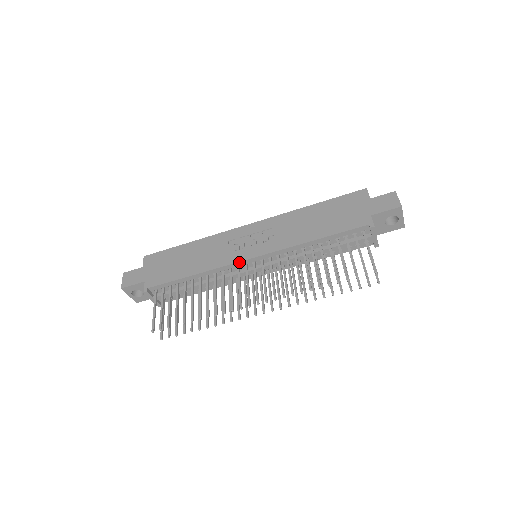
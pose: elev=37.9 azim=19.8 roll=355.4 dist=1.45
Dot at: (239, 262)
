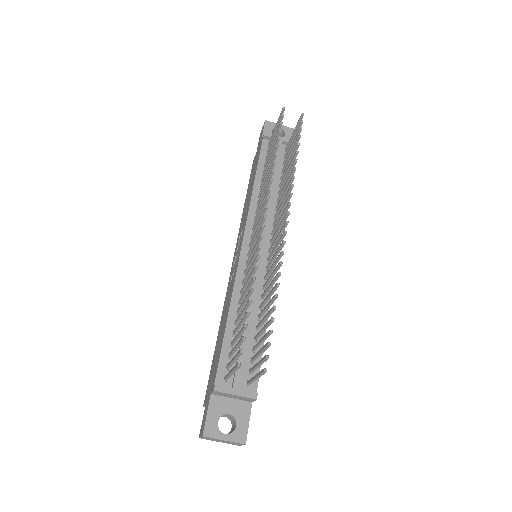
Dot at: (240, 259)
